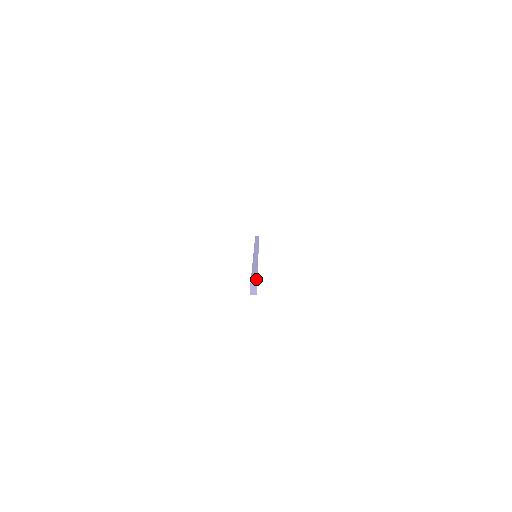
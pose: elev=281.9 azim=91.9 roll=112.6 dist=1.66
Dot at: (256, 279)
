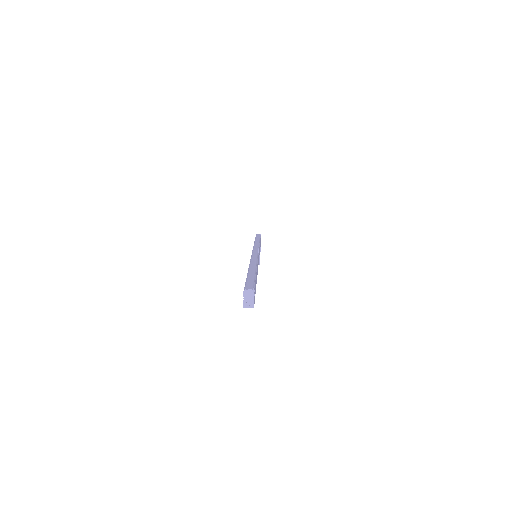
Dot at: (253, 284)
